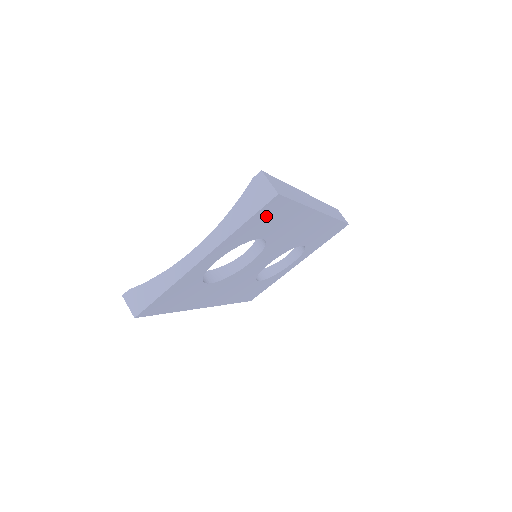
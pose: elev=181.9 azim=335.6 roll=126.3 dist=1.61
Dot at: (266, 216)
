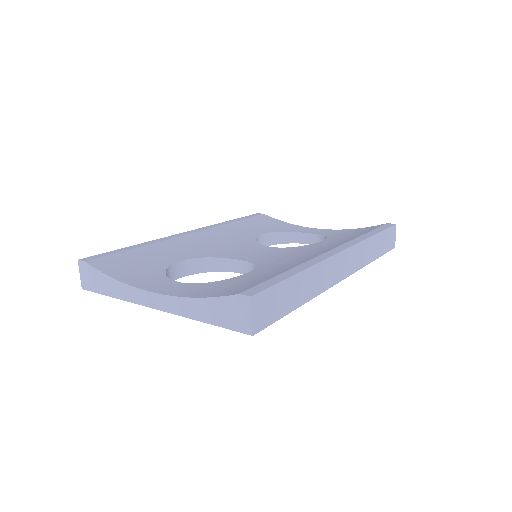
Dot at: occluded
